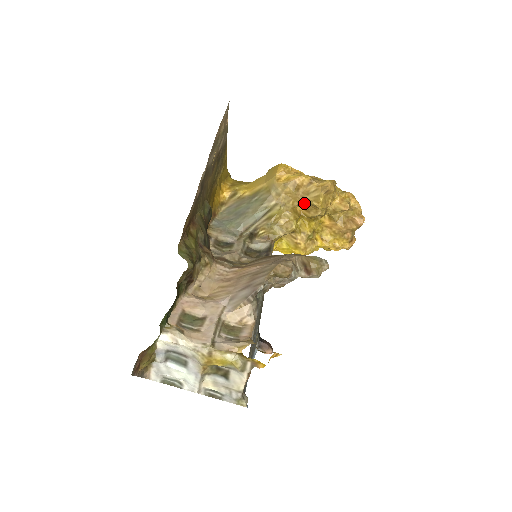
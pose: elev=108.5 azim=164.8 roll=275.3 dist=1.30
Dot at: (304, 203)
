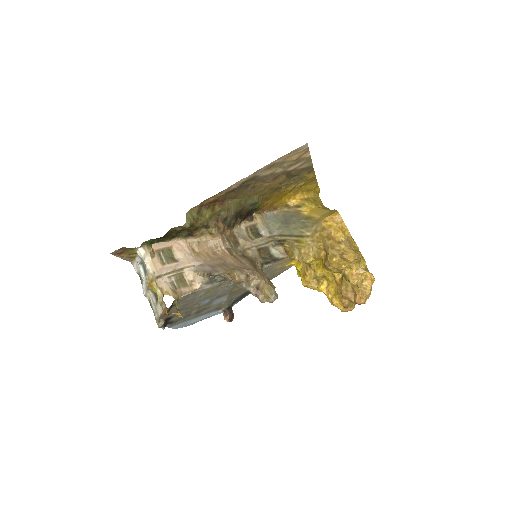
Dot at: (326, 252)
